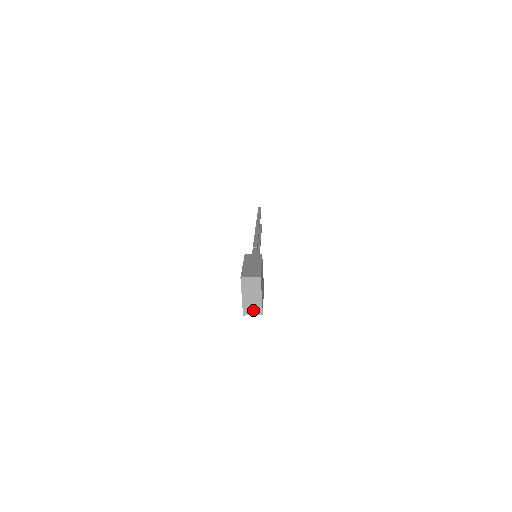
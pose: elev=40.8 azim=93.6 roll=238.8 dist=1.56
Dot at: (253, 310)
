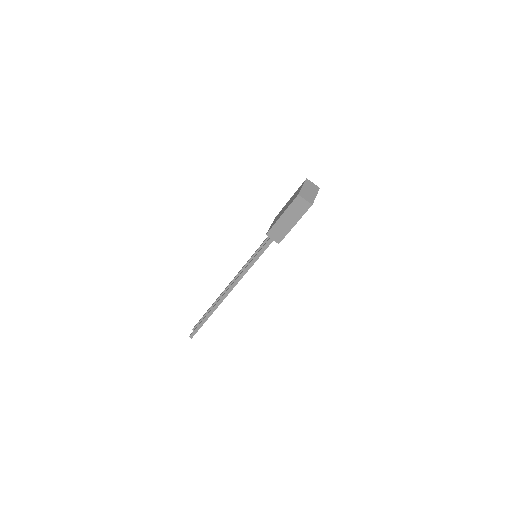
Dot at: (307, 198)
